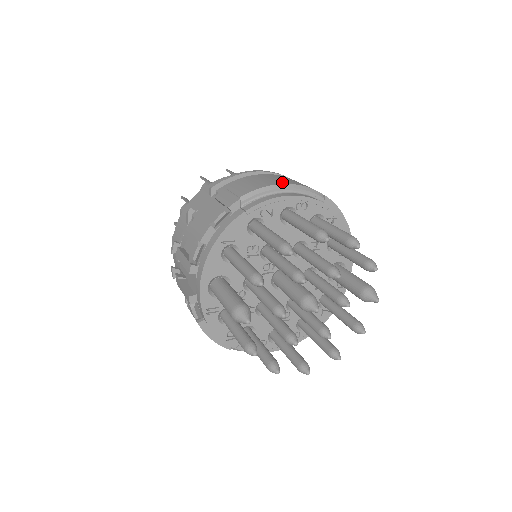
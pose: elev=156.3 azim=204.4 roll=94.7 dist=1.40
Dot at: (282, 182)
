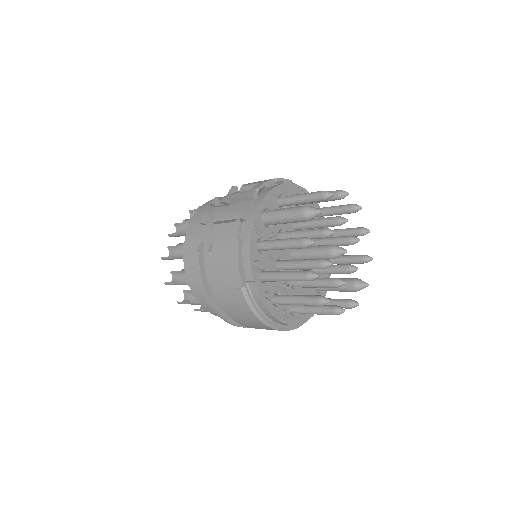
Dot at: occluded
